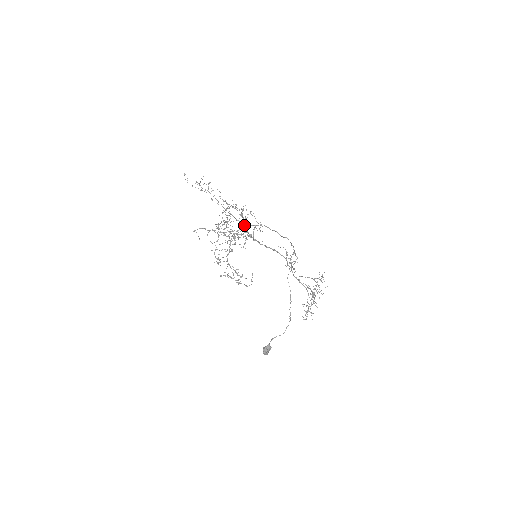
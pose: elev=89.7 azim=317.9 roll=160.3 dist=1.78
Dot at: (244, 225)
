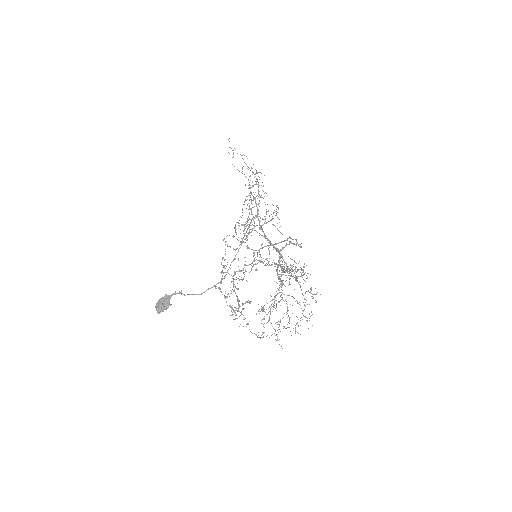
Dot at: (256, 203)
